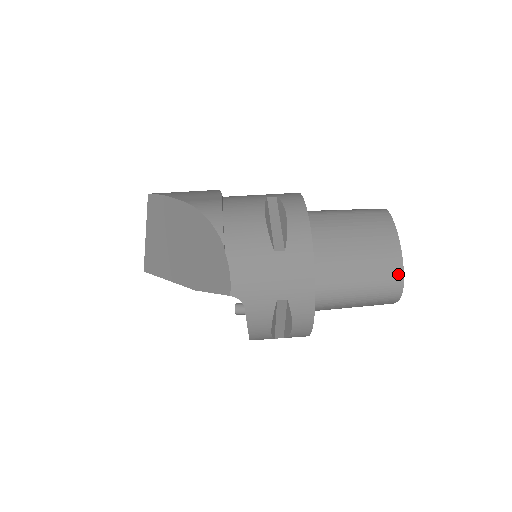
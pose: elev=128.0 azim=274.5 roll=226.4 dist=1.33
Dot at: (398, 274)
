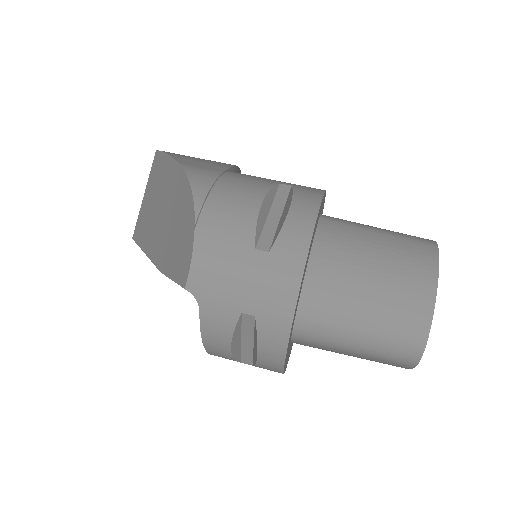
Dot at: (421, 331)
